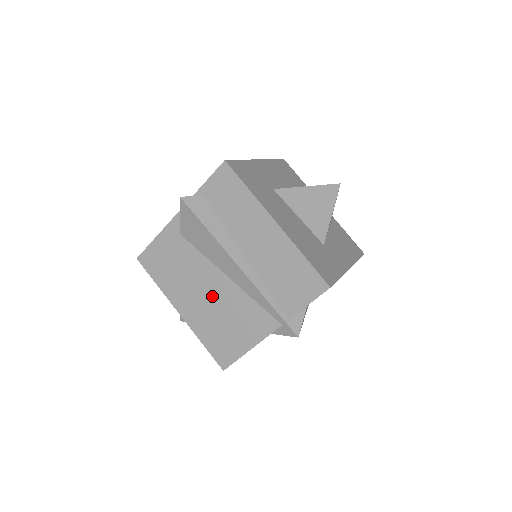
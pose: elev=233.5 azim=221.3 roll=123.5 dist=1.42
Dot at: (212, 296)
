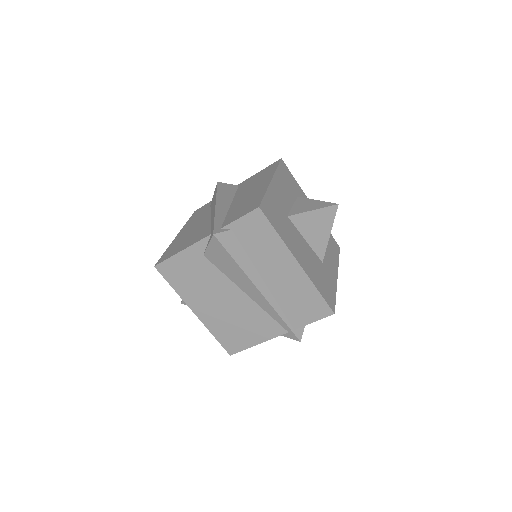
Dot at: (228, 305)
